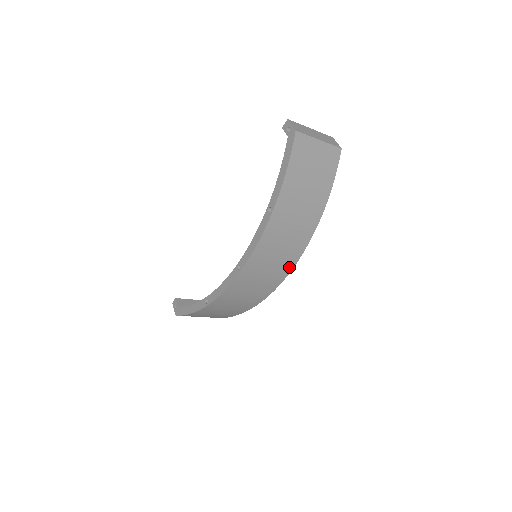
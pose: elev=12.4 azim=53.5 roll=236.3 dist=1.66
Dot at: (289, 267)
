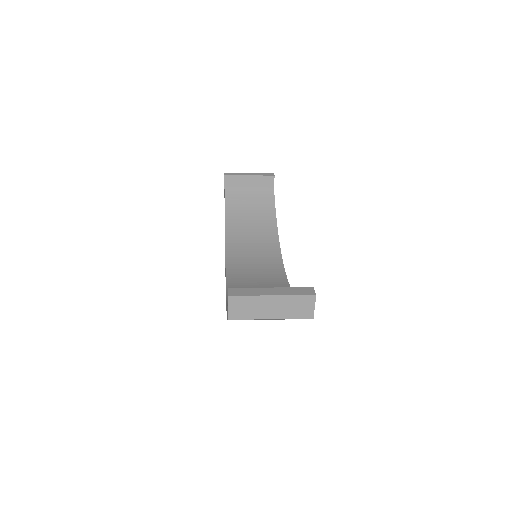
Dot at: occluded
